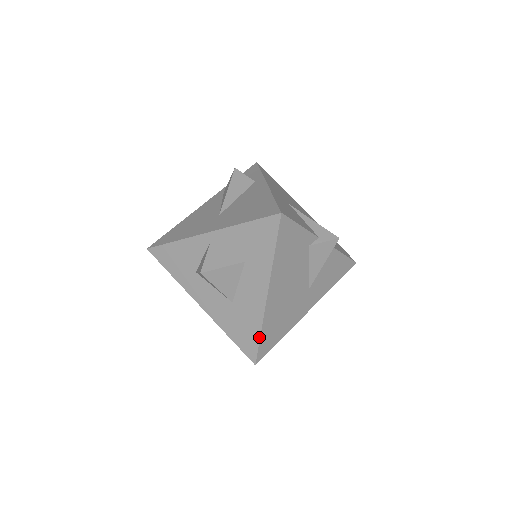
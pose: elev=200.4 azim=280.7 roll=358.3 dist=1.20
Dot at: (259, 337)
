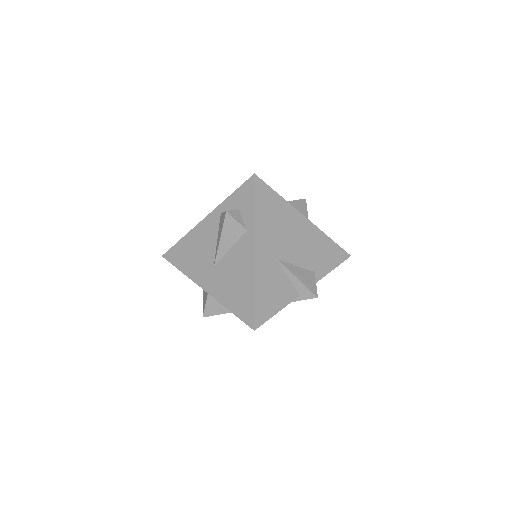
Dot at: occluded
